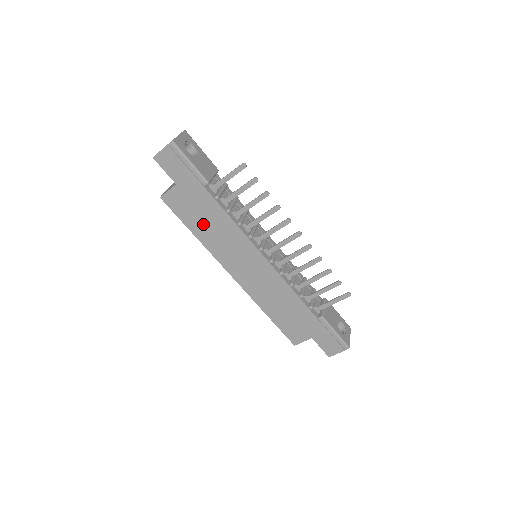
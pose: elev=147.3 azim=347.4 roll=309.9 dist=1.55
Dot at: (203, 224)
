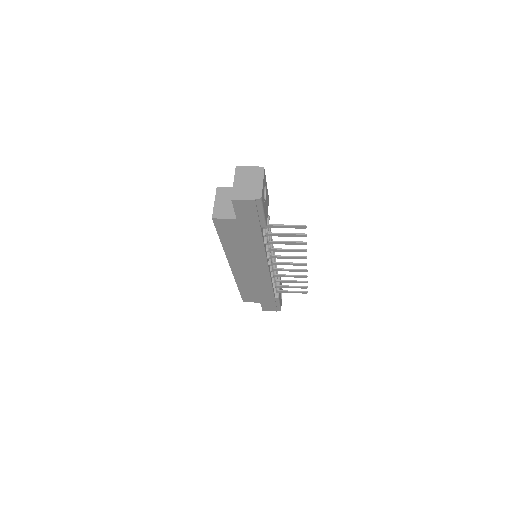
Dot at: (236, 242)
